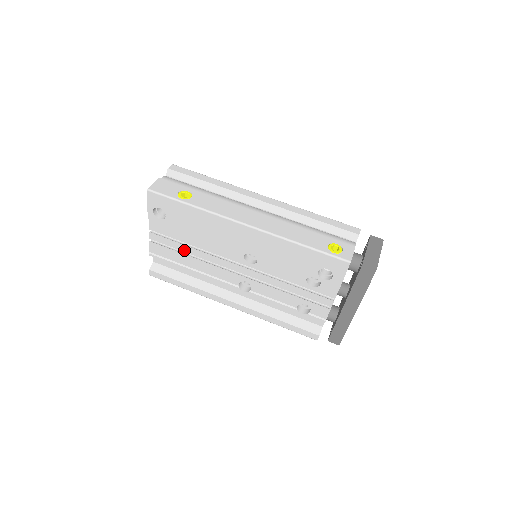
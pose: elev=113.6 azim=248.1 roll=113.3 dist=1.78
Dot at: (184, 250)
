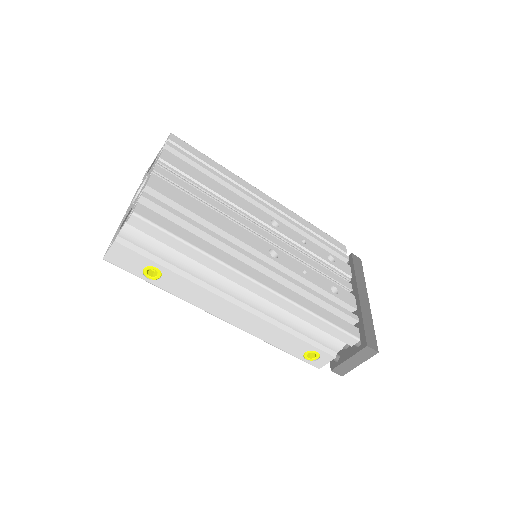
Dot at: occluded
